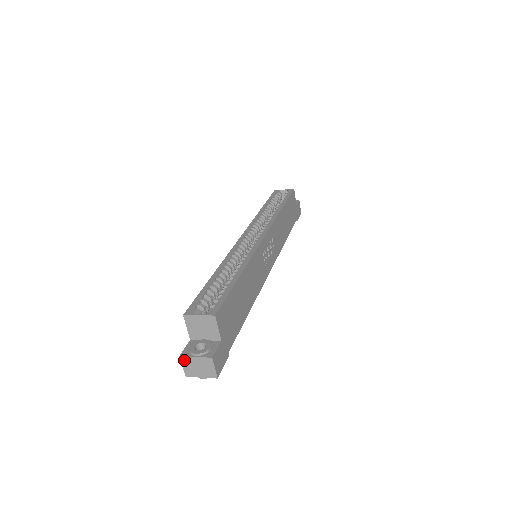
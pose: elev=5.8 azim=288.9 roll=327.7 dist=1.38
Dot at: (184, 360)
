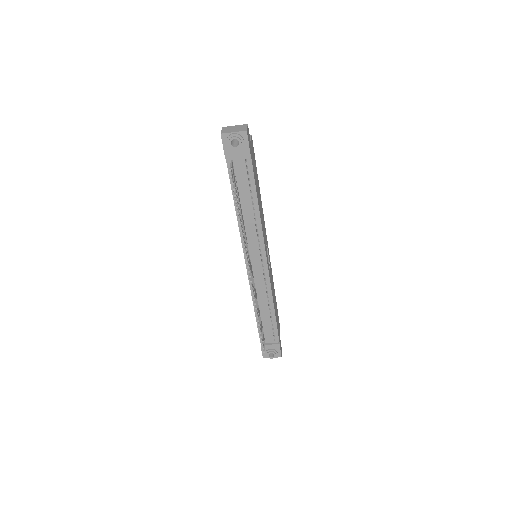
Dot at: (225, 128)
